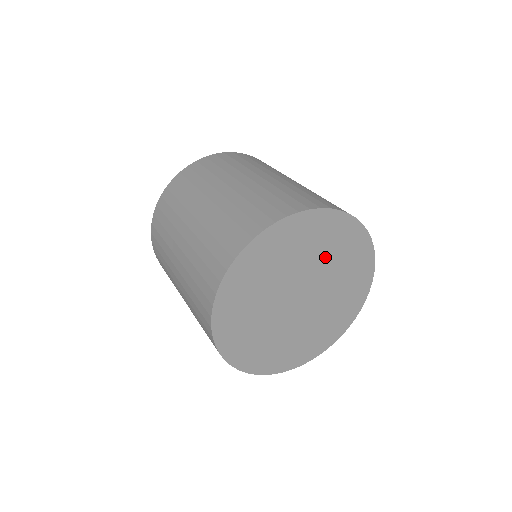
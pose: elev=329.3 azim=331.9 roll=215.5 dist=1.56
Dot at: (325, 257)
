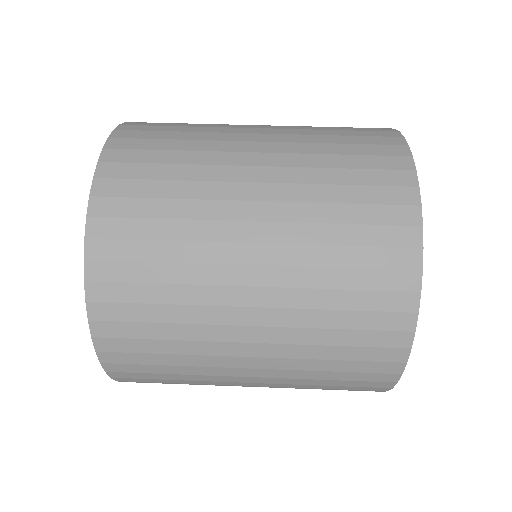
Dot at: occluded
